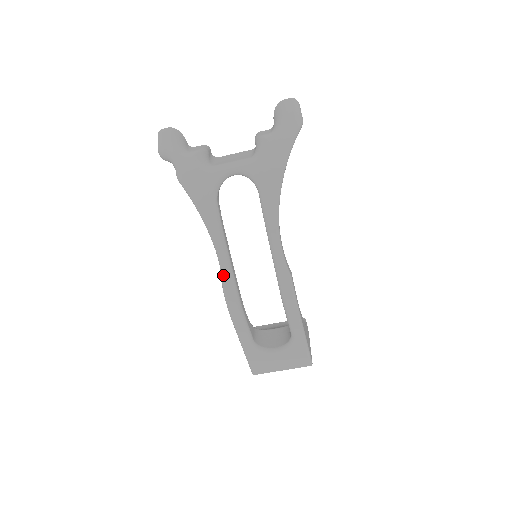
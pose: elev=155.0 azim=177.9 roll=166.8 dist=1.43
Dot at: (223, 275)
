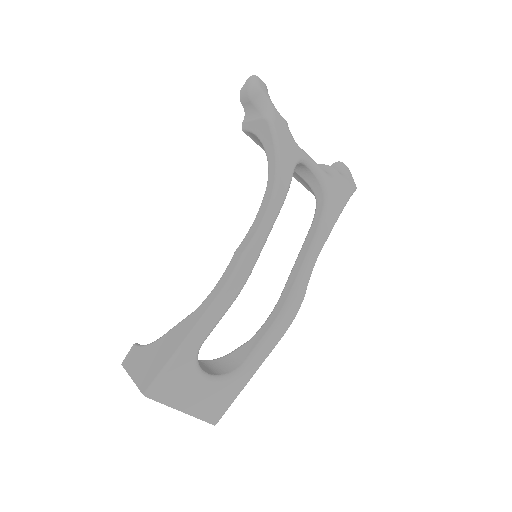
Dot at: (257, 238)
